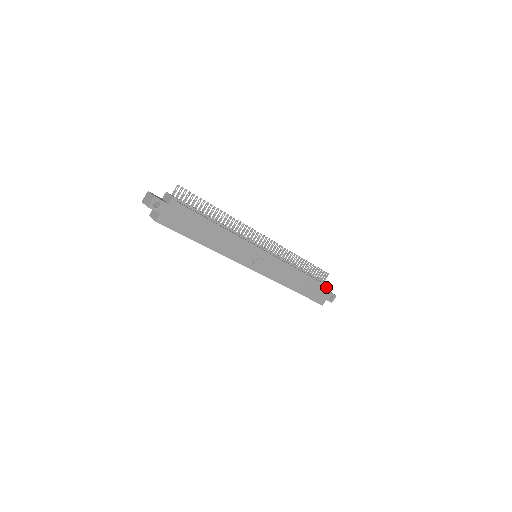
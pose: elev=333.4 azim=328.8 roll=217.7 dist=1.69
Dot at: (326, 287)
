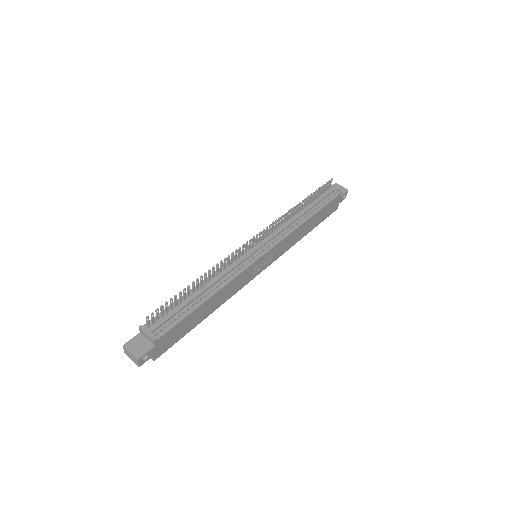
Dot at: (336, 198)
